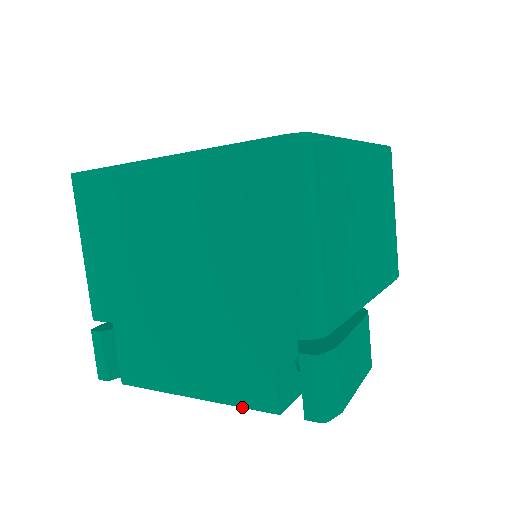
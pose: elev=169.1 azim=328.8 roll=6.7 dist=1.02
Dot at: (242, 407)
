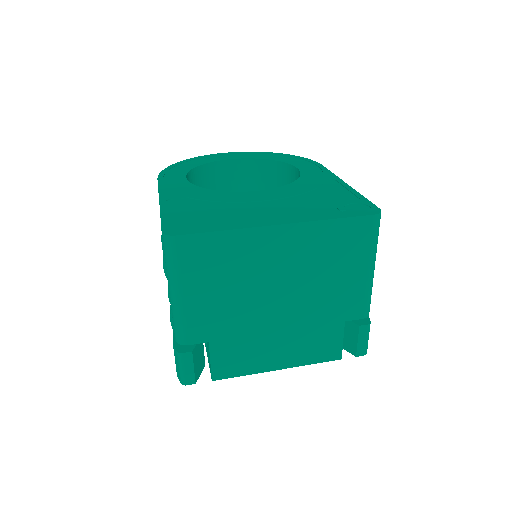
Dot at: occluded
